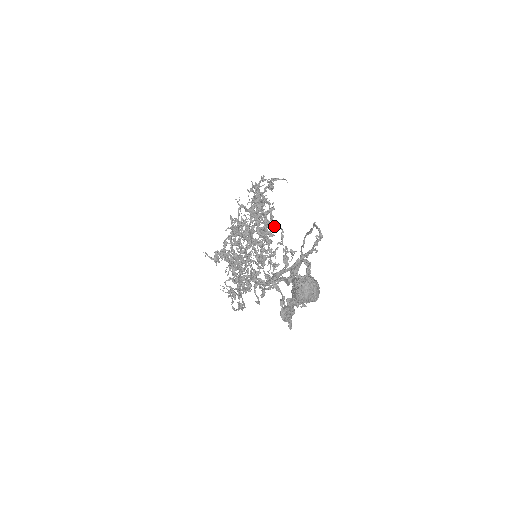
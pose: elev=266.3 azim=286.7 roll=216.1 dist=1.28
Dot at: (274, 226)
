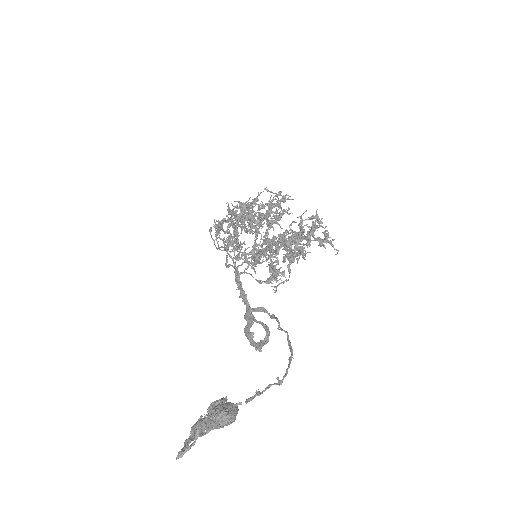
Dot at: (289, 266)
